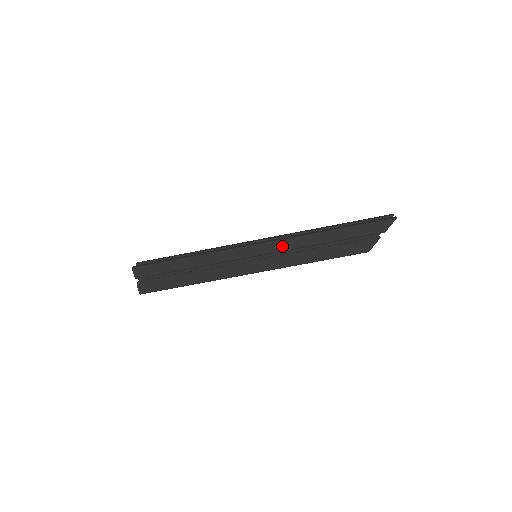
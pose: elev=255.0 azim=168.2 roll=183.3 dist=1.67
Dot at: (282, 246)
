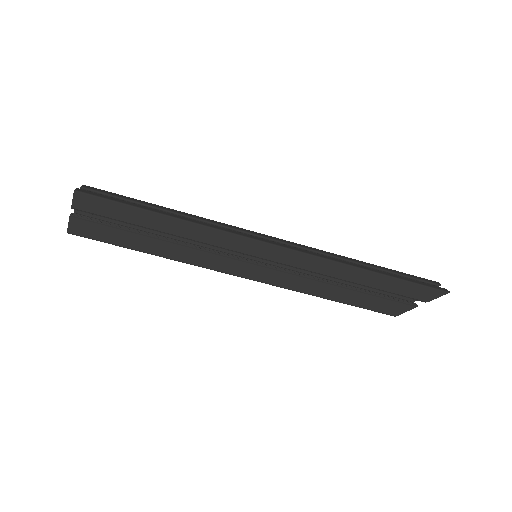
Dot at: (299, 261)
